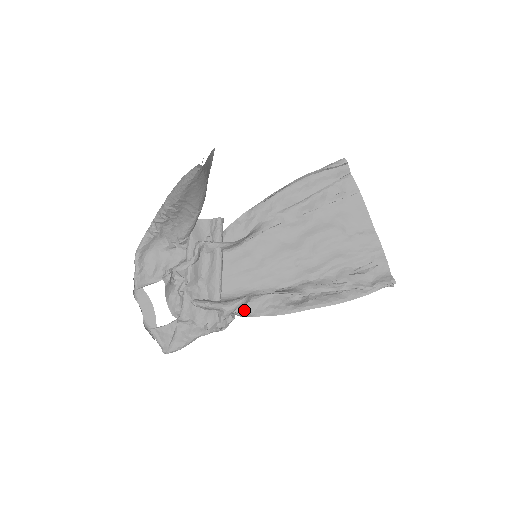
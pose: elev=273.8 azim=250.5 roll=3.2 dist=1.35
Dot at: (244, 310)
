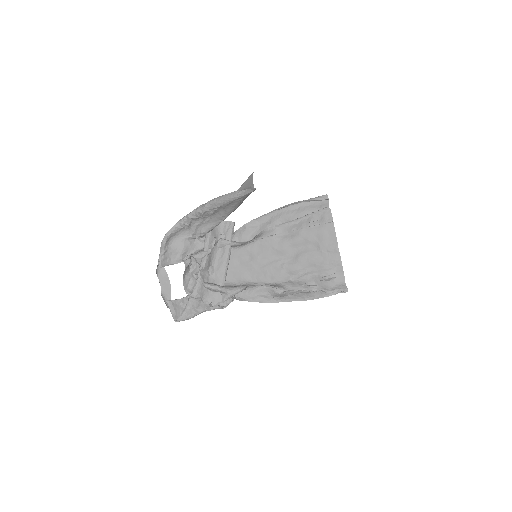
Dot at: (240, 295)
